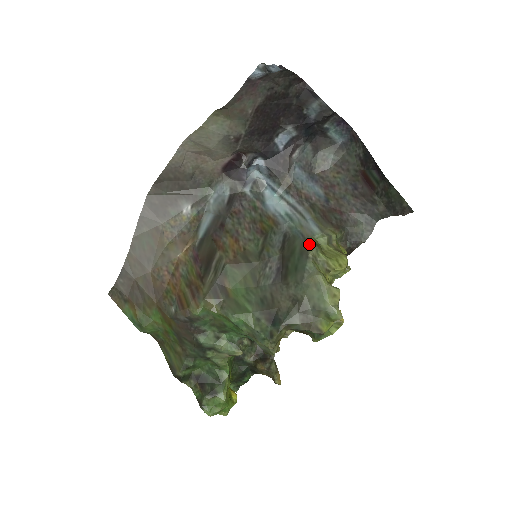
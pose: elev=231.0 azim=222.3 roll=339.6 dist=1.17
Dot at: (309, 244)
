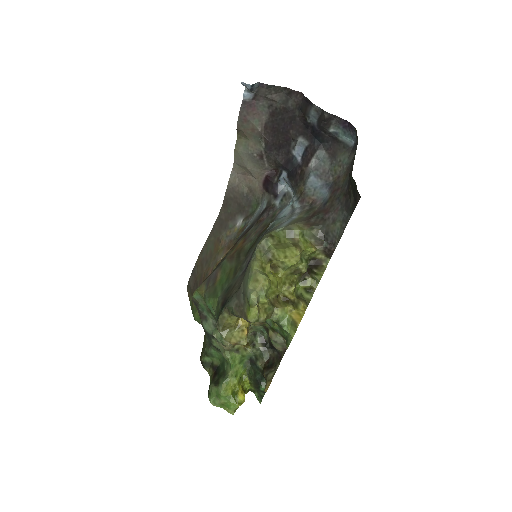
Dot at: (265, 235)
